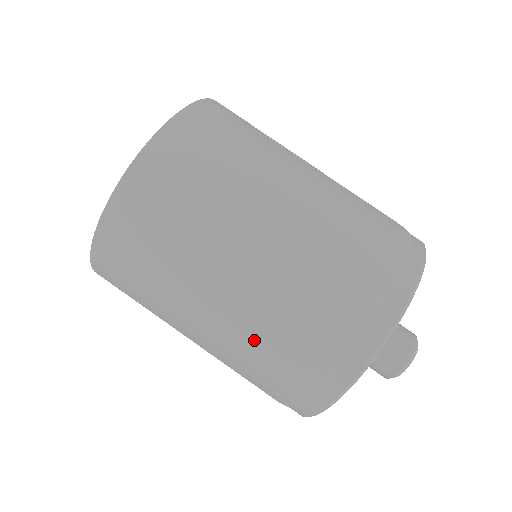
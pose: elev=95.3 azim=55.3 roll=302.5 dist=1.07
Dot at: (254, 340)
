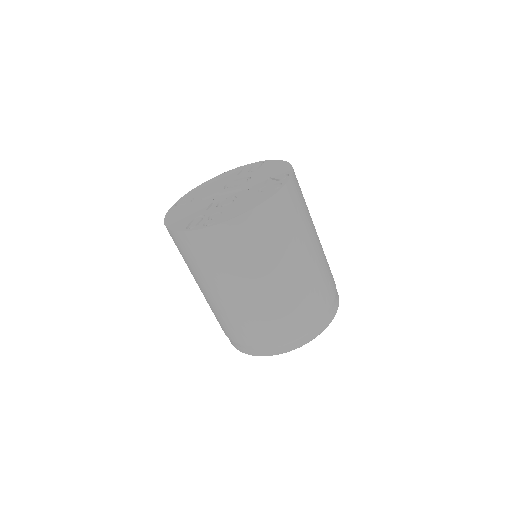
Dot at: (237, 319)
